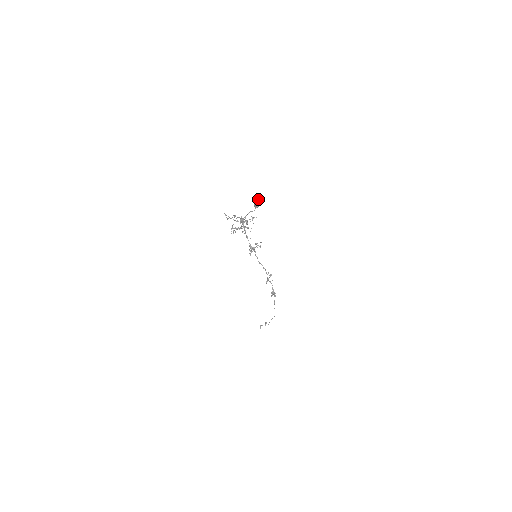
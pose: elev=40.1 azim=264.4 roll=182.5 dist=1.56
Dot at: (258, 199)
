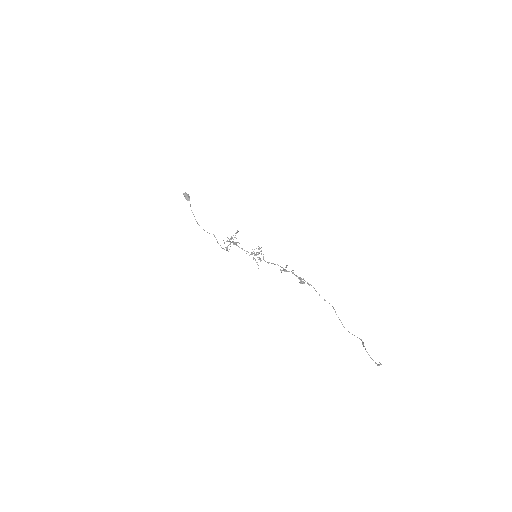
Dot at: (184, 195)
